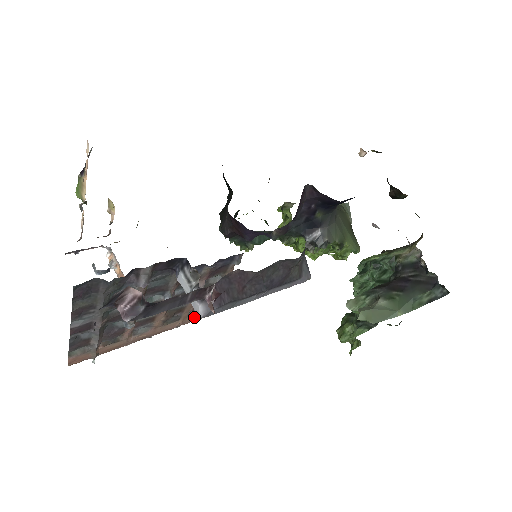
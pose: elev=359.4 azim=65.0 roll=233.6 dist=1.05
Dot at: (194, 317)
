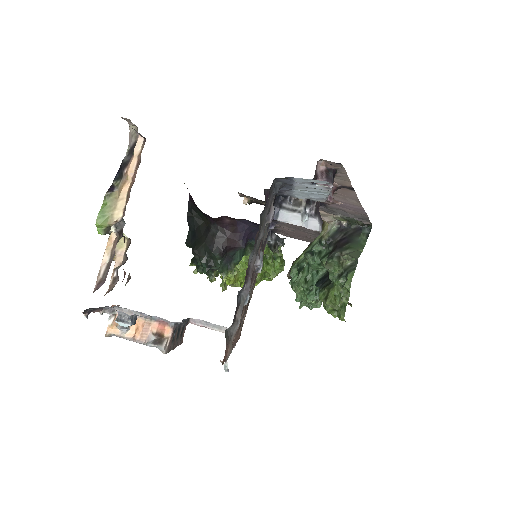
Dot at: (240, 331)
